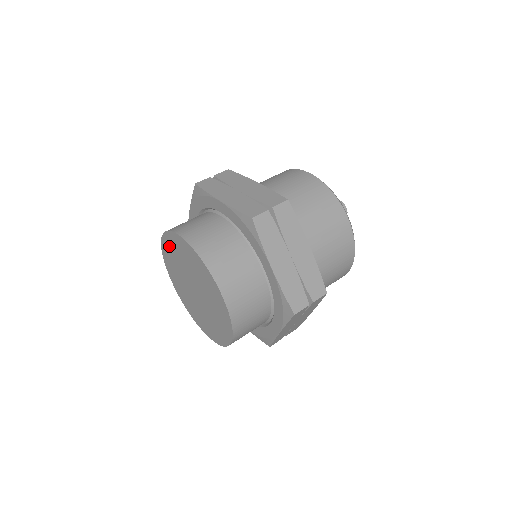
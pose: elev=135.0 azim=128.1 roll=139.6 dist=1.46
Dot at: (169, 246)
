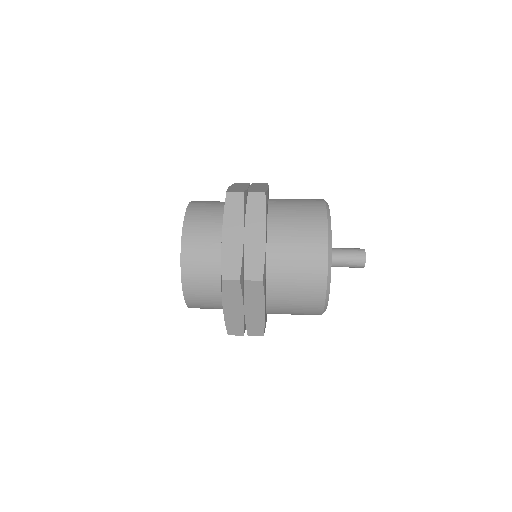
Dot at: occluded
